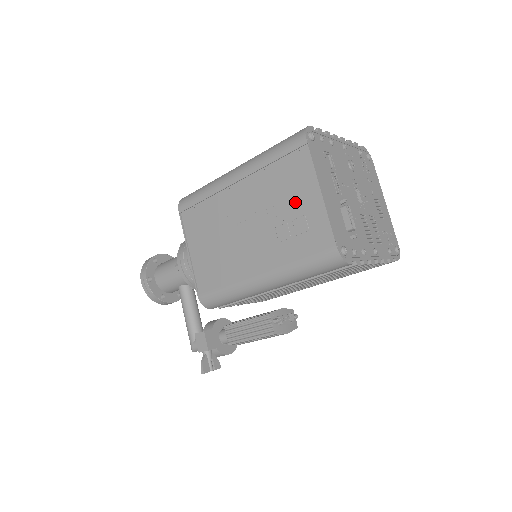
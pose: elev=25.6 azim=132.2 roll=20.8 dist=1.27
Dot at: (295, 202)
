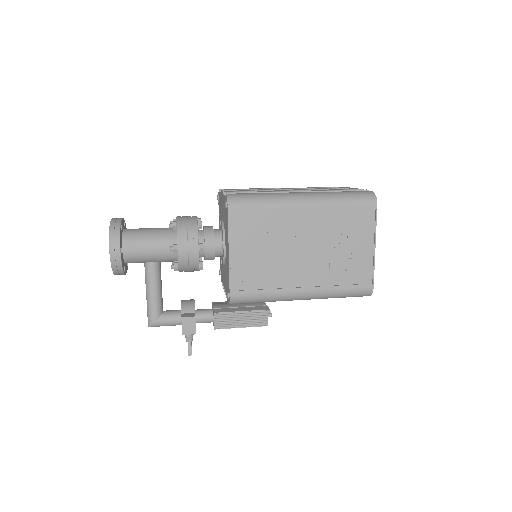
Dot at: (353, 246)
